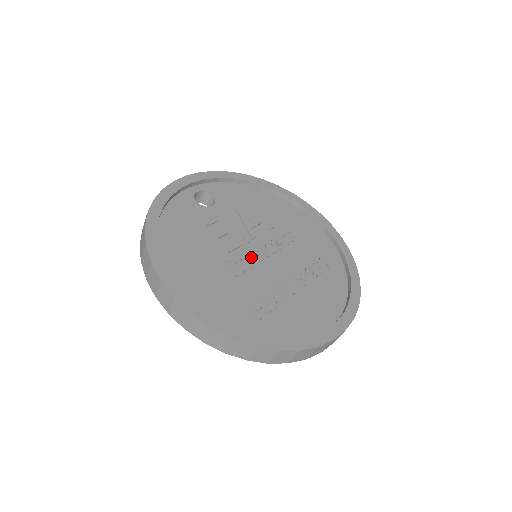
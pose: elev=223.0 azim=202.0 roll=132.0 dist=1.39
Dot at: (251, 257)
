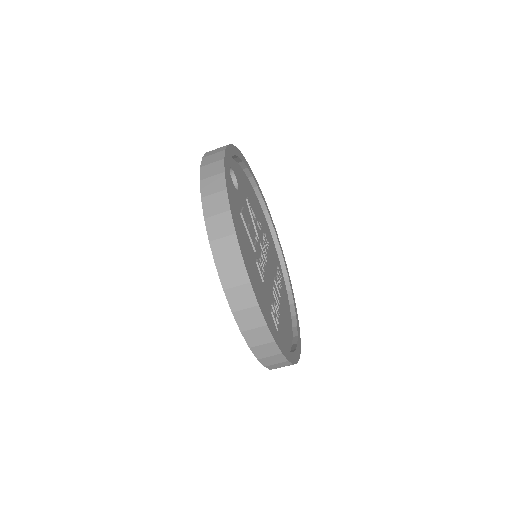
Dot at: (263, 260)
